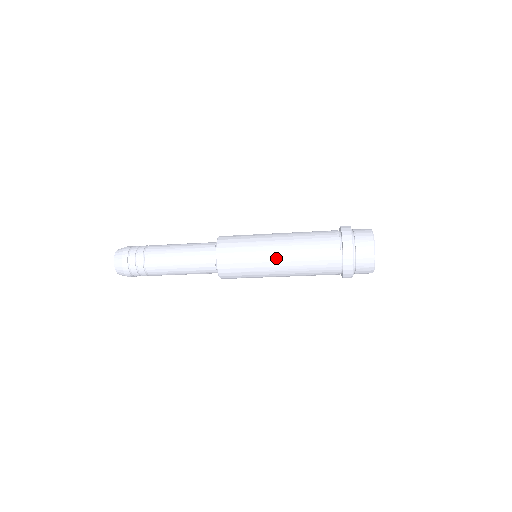
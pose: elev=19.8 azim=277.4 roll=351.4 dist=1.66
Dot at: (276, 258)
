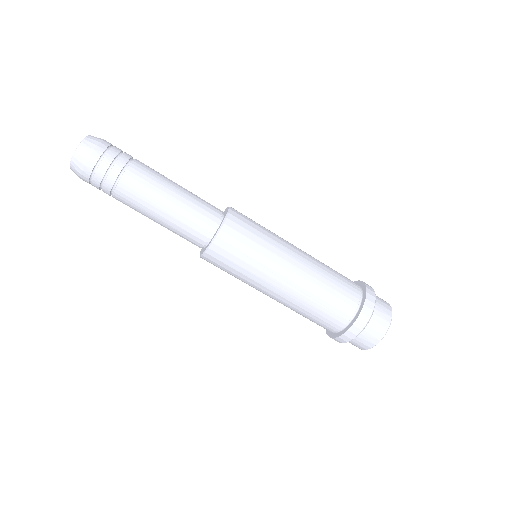
Dot at: (288, 273)
